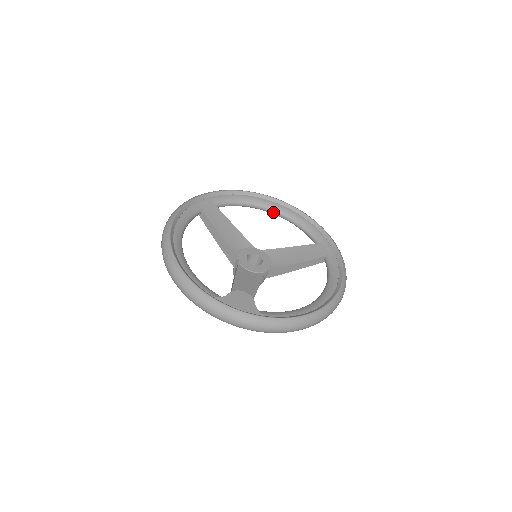
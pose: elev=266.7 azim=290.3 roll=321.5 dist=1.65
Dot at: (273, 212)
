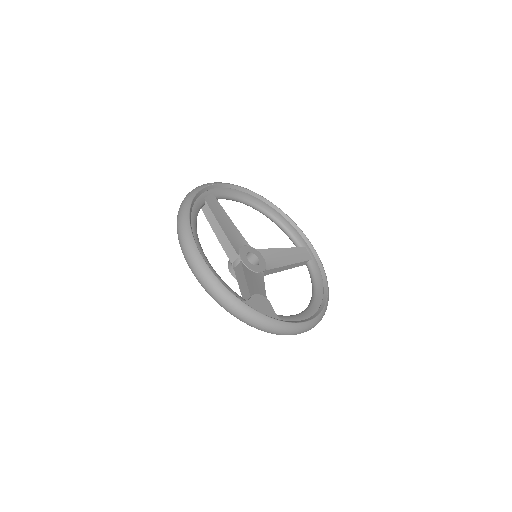
Dot at: (260, 210)
